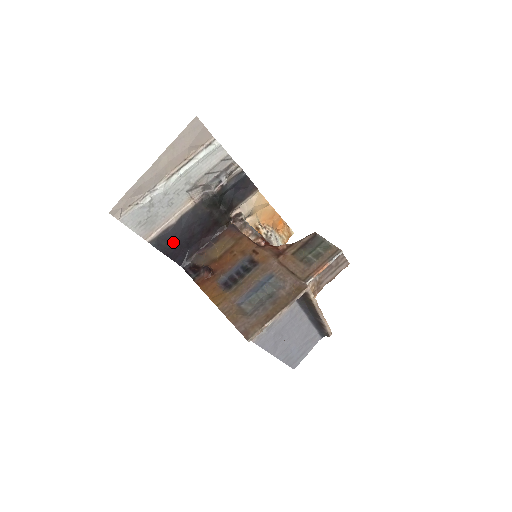
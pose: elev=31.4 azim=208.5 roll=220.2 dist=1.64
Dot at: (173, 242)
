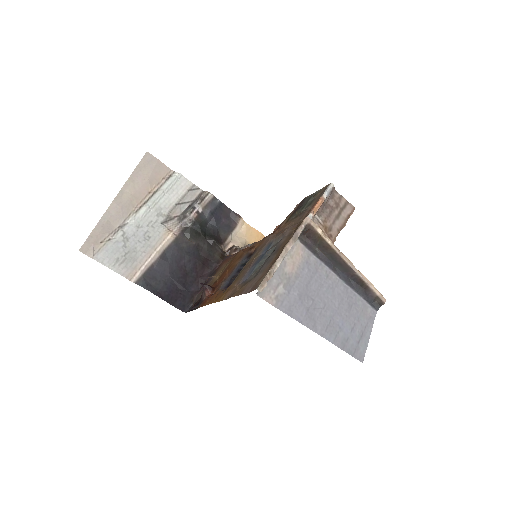
Dot at: (164, 282)
